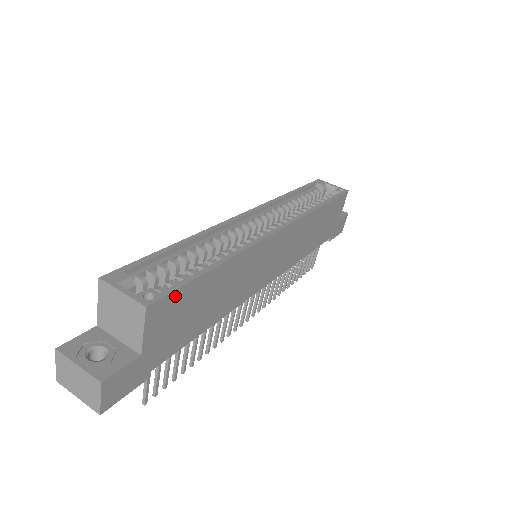
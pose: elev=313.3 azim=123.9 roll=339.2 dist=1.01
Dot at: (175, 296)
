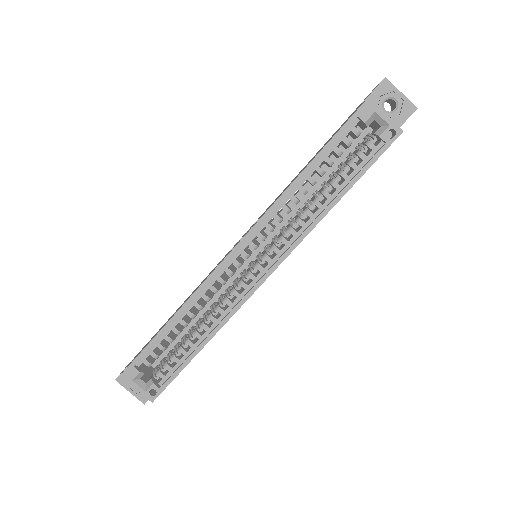
Dot at: (171, 381)
